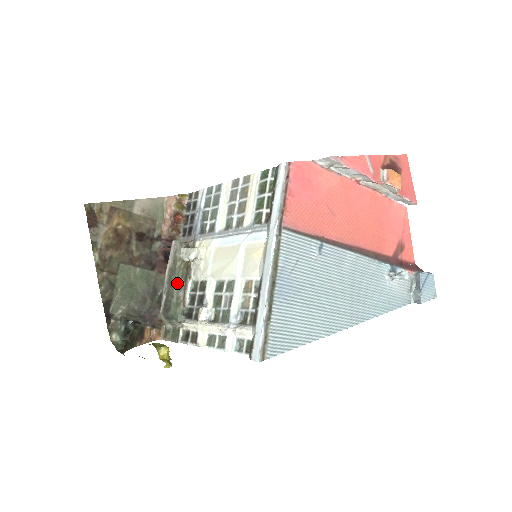
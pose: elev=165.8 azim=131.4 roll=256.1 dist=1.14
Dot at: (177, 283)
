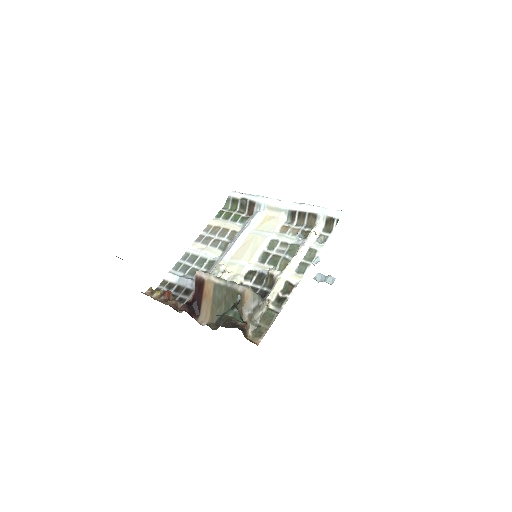
Dot at: occluded
